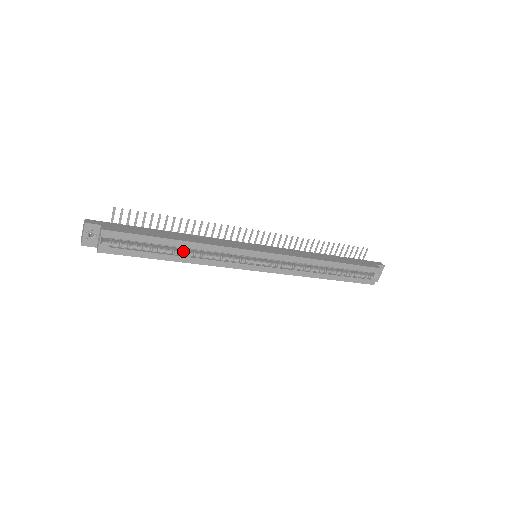
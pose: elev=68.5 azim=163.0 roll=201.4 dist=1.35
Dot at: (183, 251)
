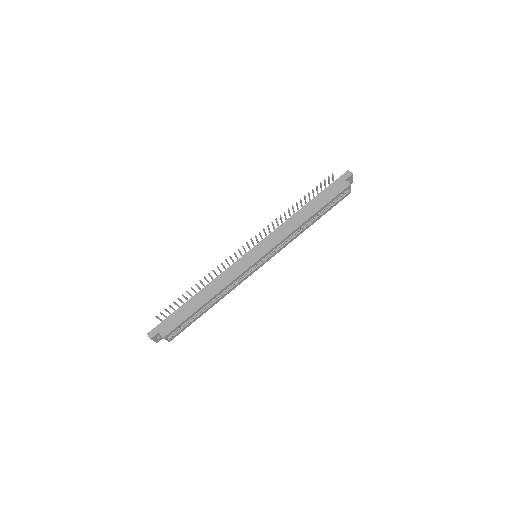
Dot at: occluded
